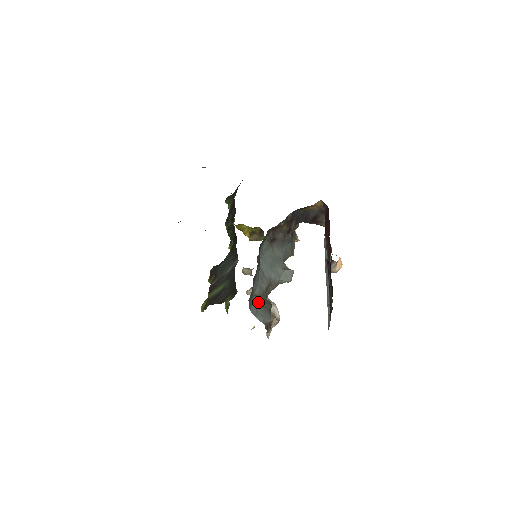
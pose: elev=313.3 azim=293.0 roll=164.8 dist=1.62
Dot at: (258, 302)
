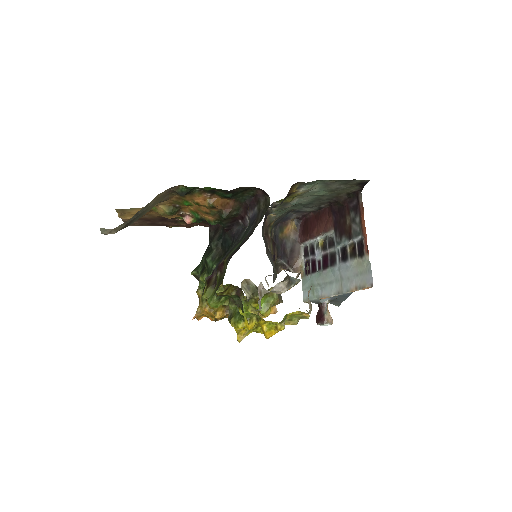
Dot at: occluded
